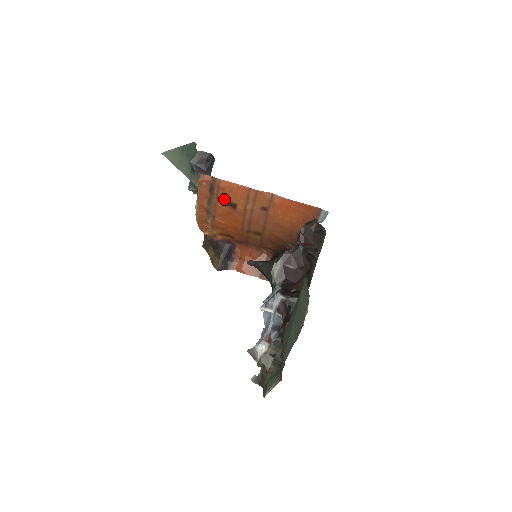
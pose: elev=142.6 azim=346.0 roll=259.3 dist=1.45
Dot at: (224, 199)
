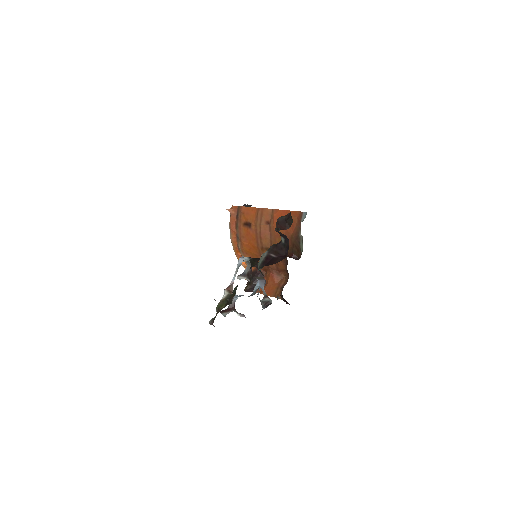
Dot at: (244, 221)
